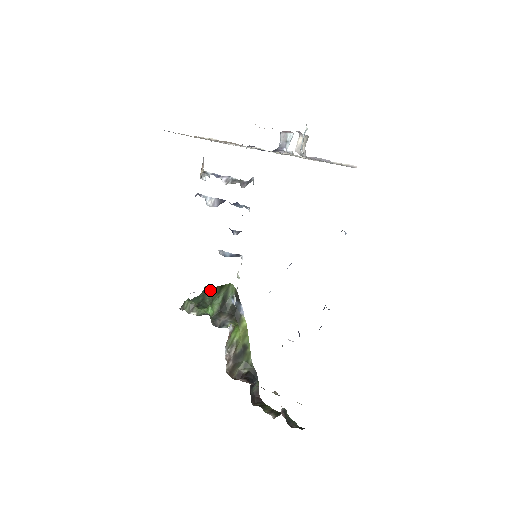
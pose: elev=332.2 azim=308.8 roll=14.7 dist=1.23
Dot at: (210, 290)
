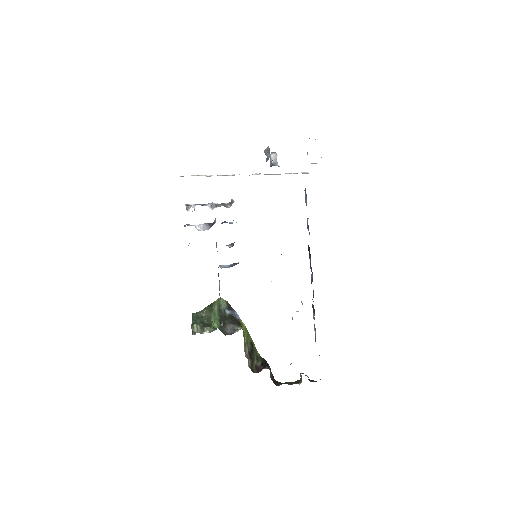
Dot at: (199, 314)
